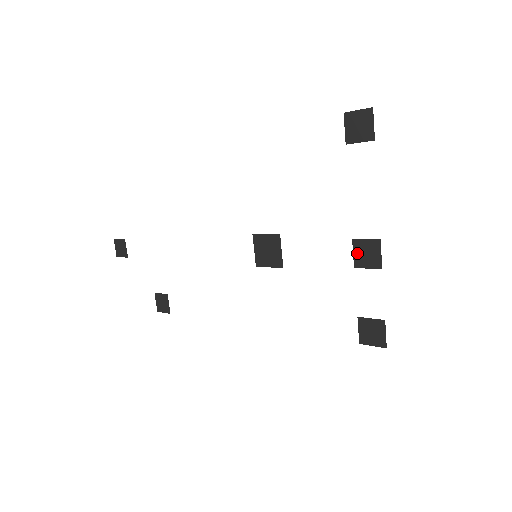
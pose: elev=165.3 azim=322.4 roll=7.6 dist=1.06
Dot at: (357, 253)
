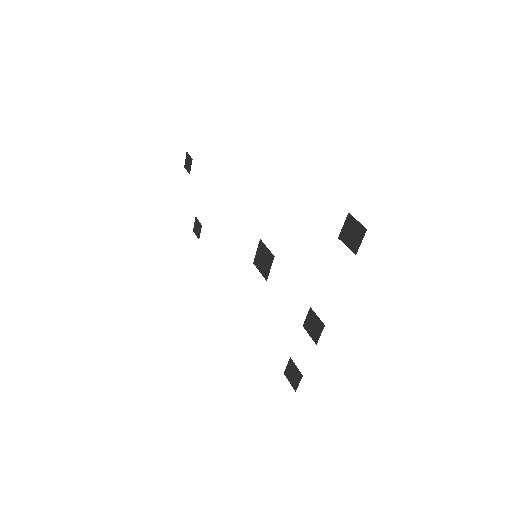
Dot at: (308, 319)
